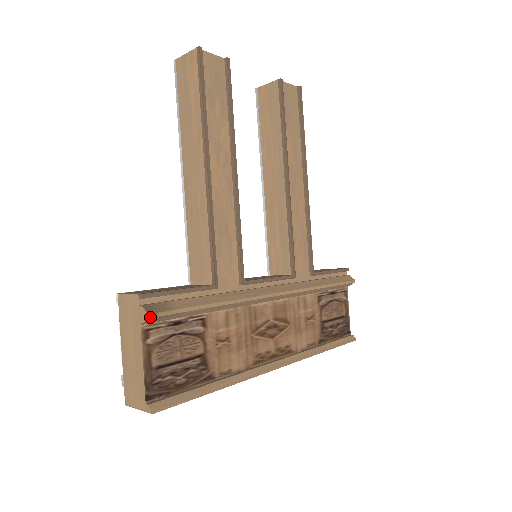
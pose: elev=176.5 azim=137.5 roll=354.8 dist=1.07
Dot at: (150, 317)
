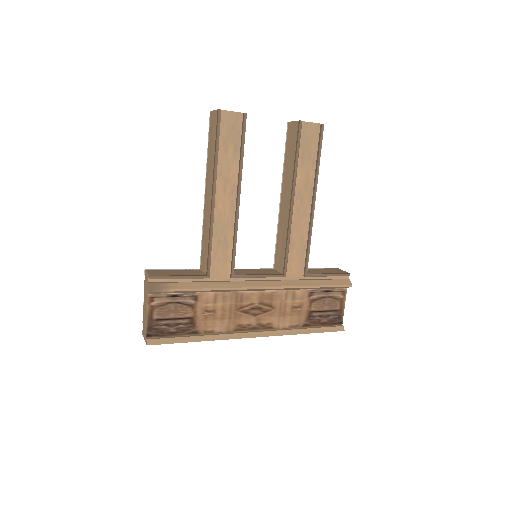
Dot at: (151, 291)
